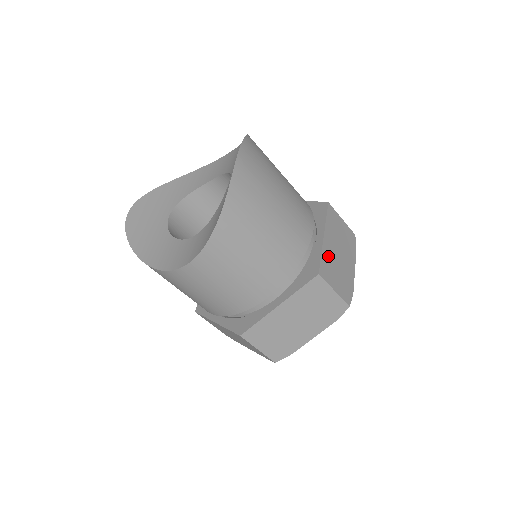
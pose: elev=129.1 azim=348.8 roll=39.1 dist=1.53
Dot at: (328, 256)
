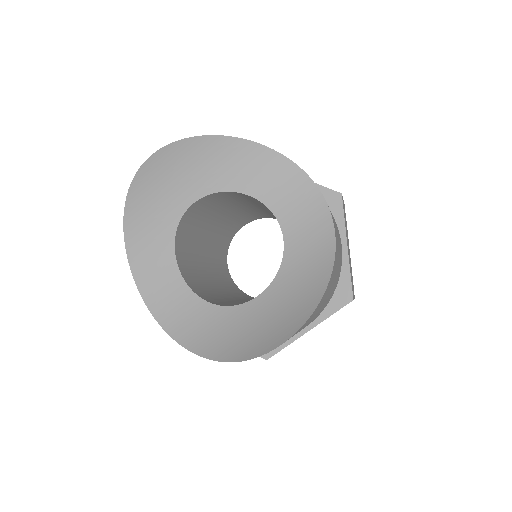
Dot at: occluded
